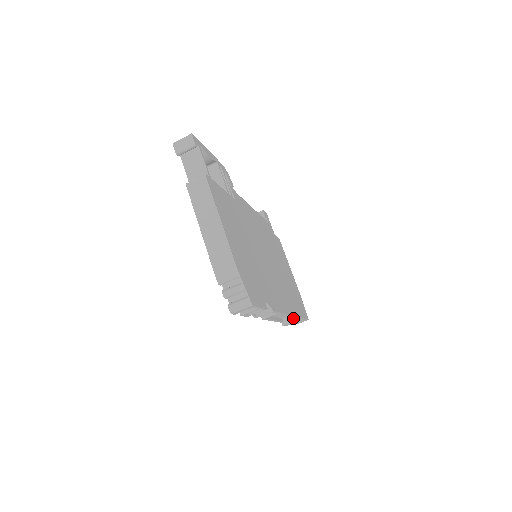
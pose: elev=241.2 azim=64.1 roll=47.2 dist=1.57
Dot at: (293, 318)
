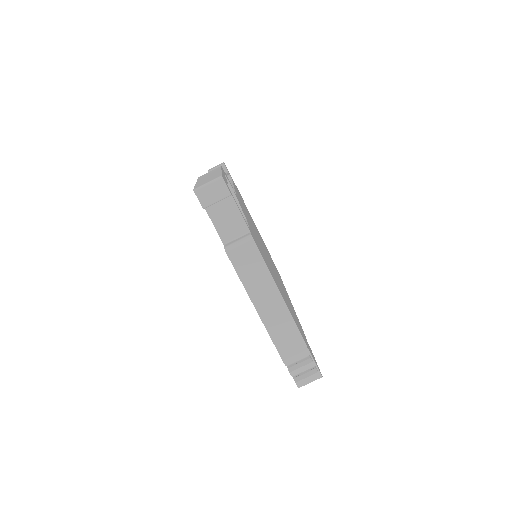
Dot at: occluded
